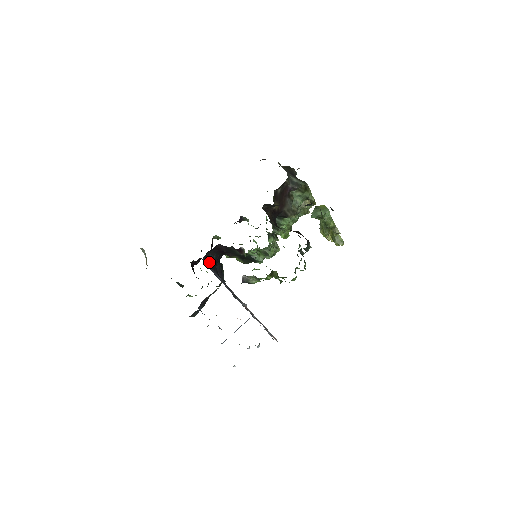
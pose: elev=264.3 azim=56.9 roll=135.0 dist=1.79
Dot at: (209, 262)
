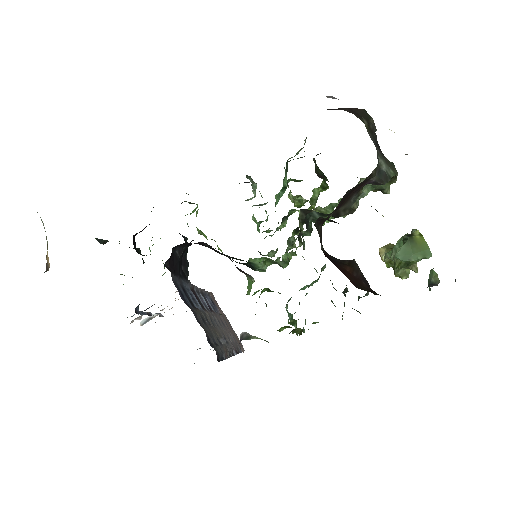
Dot at: (174, 263)
